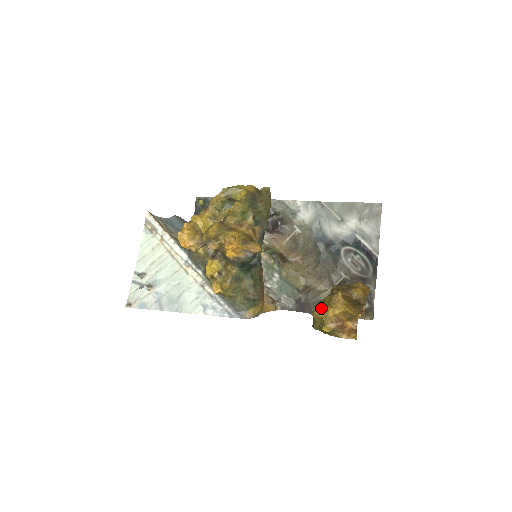
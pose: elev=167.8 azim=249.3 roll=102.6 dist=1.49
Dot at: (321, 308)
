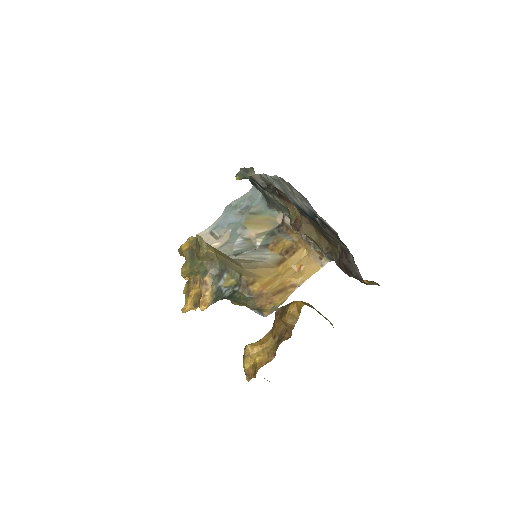
Dot at: occluded
